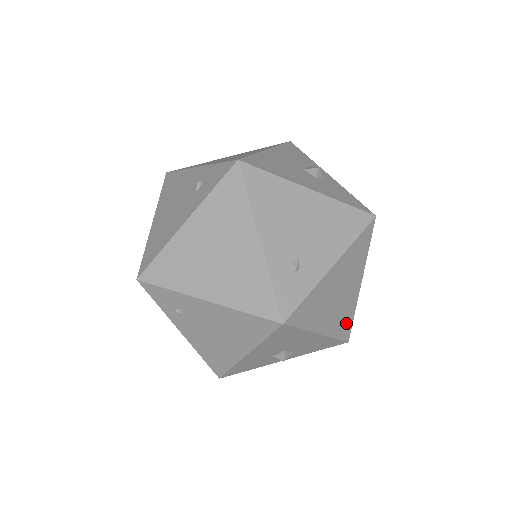
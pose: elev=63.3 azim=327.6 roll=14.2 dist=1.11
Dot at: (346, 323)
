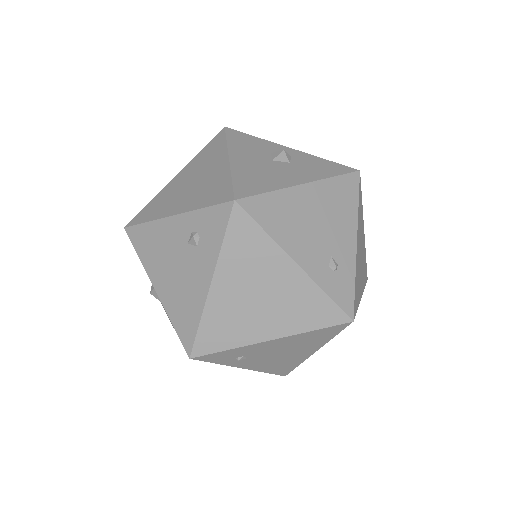
Dot at: (365, 269)
